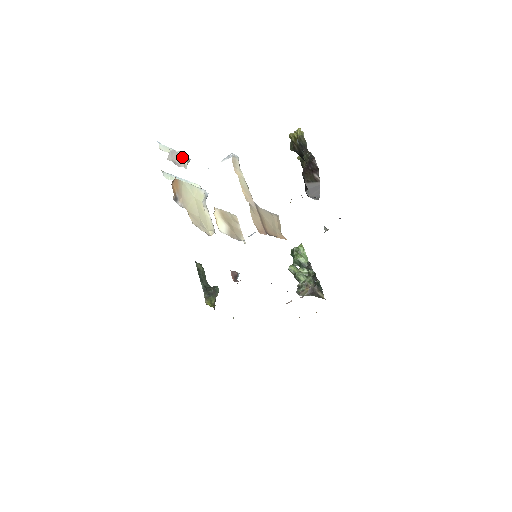
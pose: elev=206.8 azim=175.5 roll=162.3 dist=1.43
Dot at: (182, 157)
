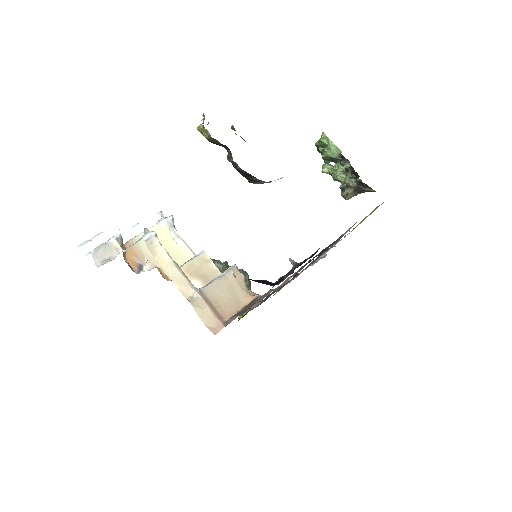
Dot at: (109, 245)
